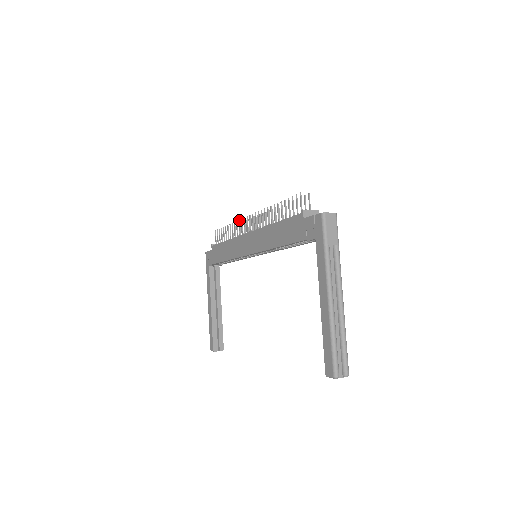
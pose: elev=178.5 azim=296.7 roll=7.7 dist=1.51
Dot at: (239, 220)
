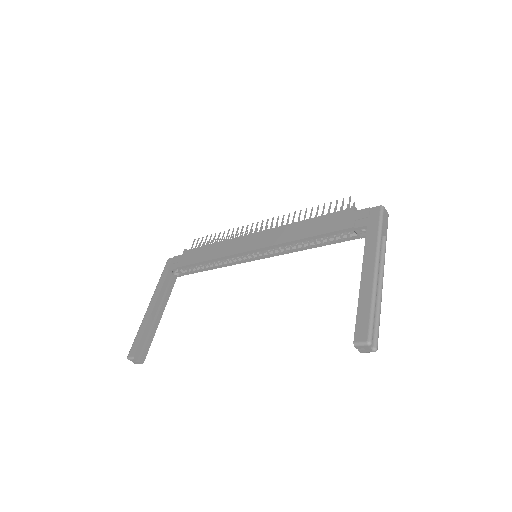
Dot at: (243, 226)
